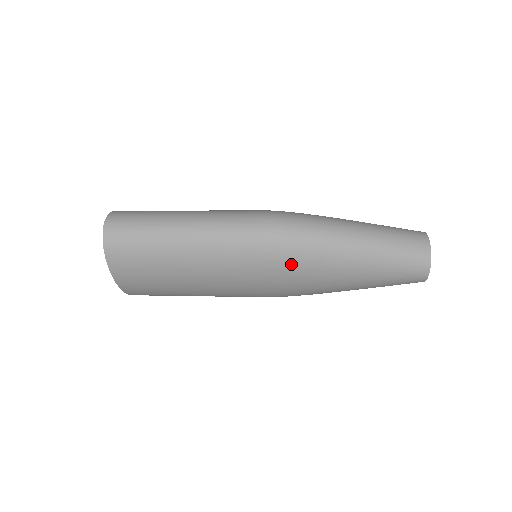
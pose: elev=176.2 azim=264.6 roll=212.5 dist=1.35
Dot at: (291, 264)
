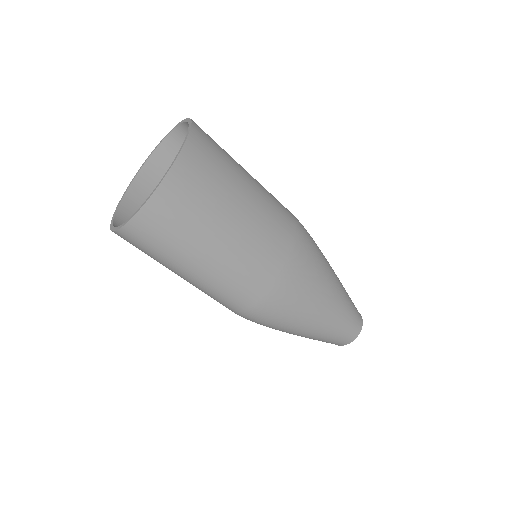
Dot at: (311, 246)
